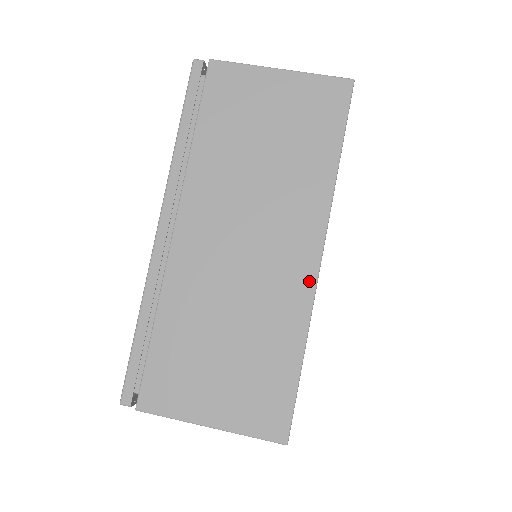
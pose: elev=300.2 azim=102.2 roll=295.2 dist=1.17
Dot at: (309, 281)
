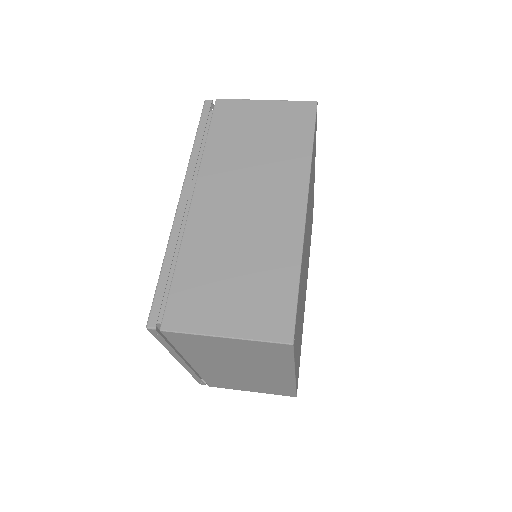
Dot at: (299, 222)
